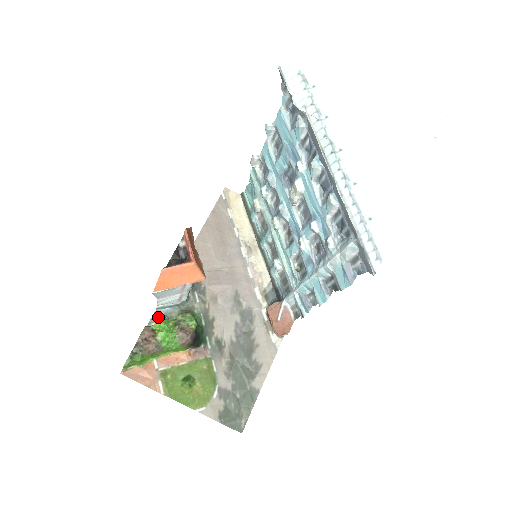
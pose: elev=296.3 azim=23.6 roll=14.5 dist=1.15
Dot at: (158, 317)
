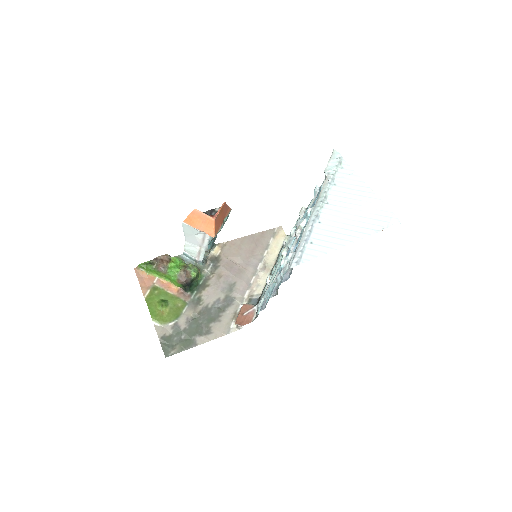
Dot at: occluded
